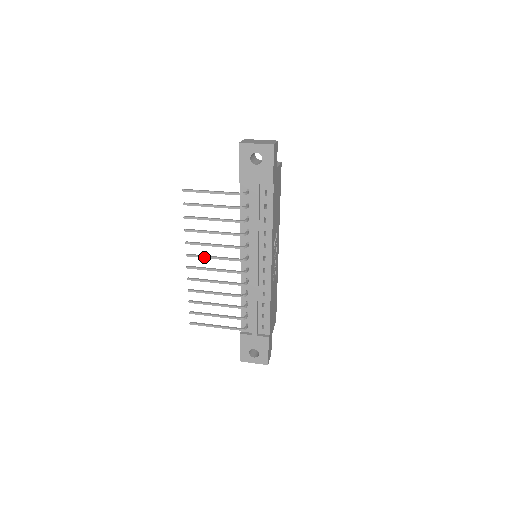
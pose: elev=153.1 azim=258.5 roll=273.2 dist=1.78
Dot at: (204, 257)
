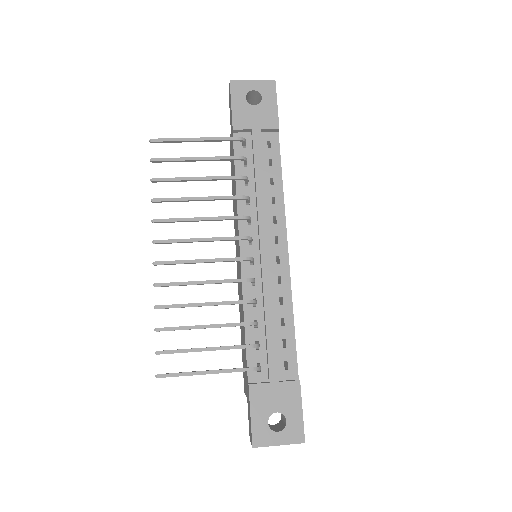
Dot at: (184, 240)
